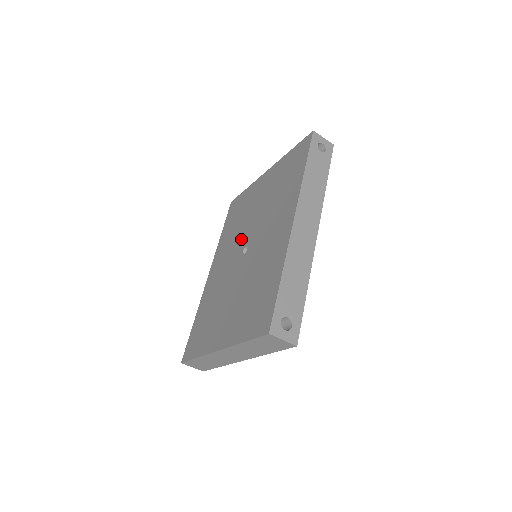
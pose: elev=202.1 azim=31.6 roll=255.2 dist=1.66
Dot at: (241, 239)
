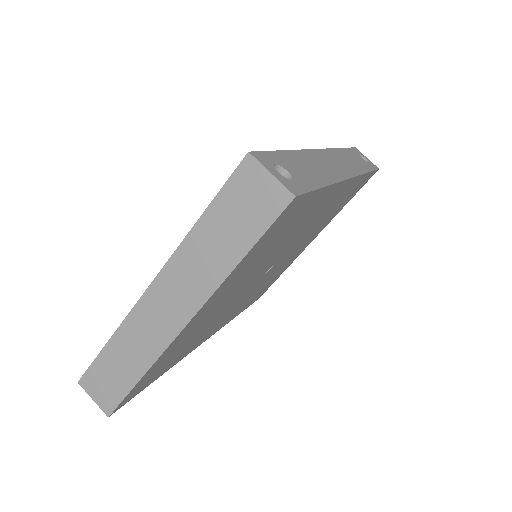
Dot at: occluded
